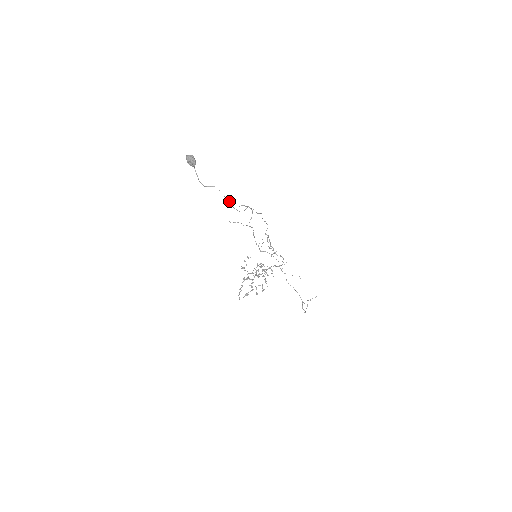
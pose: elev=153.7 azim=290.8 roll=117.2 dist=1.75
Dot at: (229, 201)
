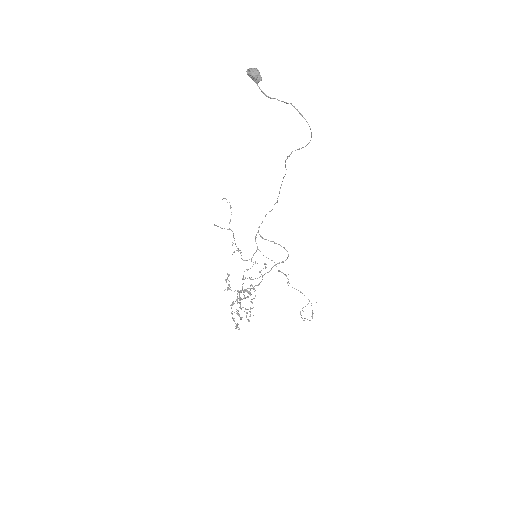
Dot at: (307, 122)
